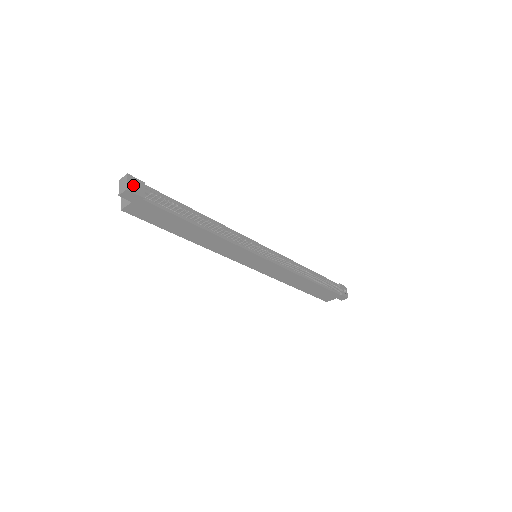
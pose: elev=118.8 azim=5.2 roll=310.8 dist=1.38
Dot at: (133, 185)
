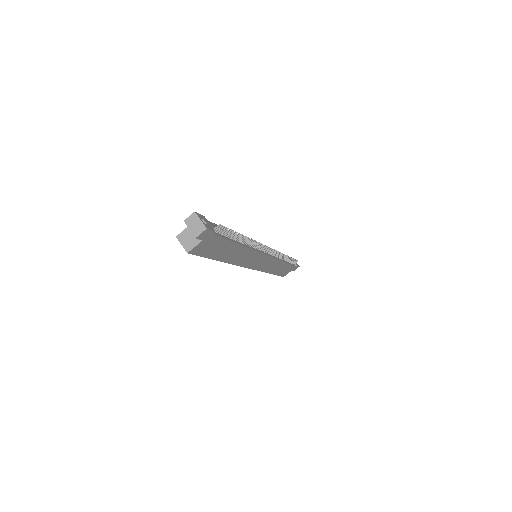
Dot at: occluded
